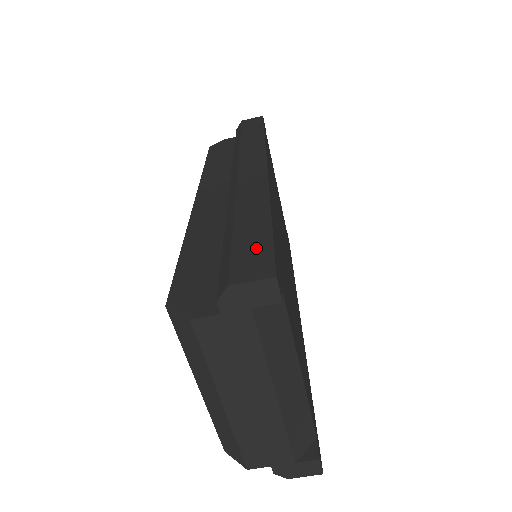
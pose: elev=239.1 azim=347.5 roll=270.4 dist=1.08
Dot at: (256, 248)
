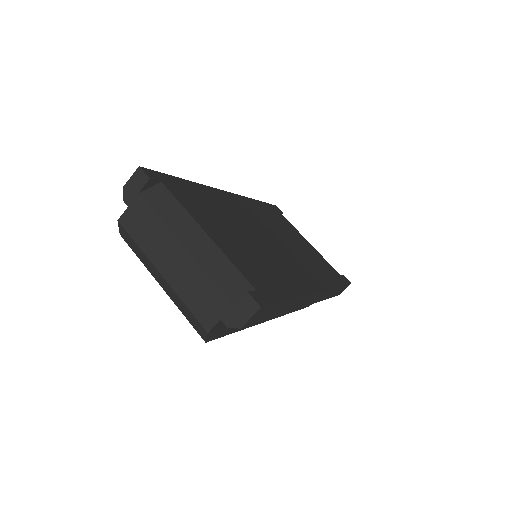
Dot at: occluded
